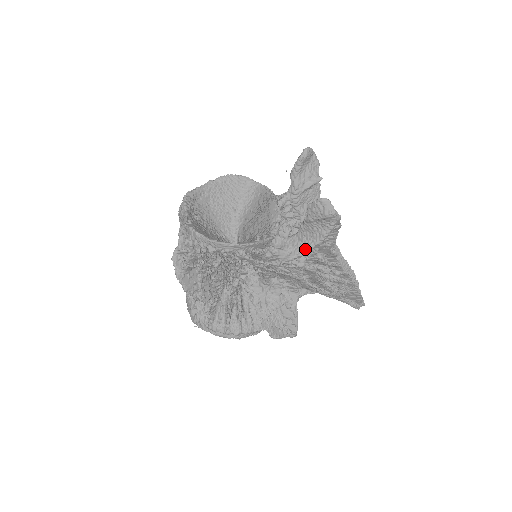
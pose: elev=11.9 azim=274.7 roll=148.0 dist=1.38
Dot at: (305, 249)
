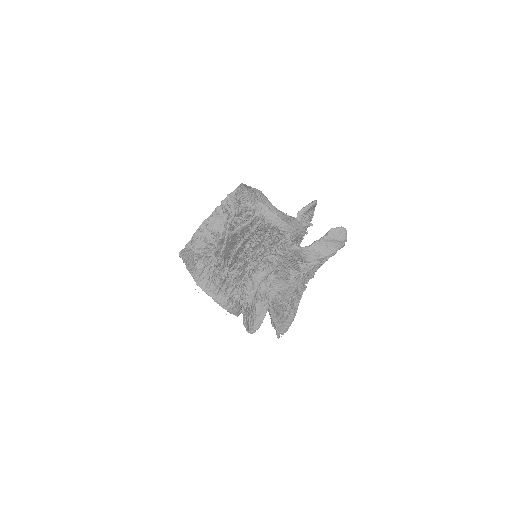
Dot at: (313, 258)
